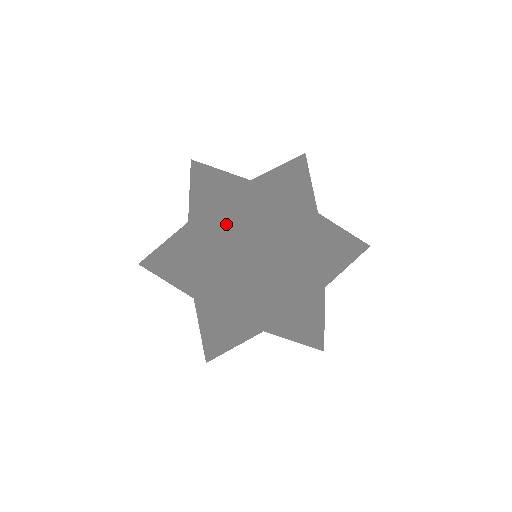
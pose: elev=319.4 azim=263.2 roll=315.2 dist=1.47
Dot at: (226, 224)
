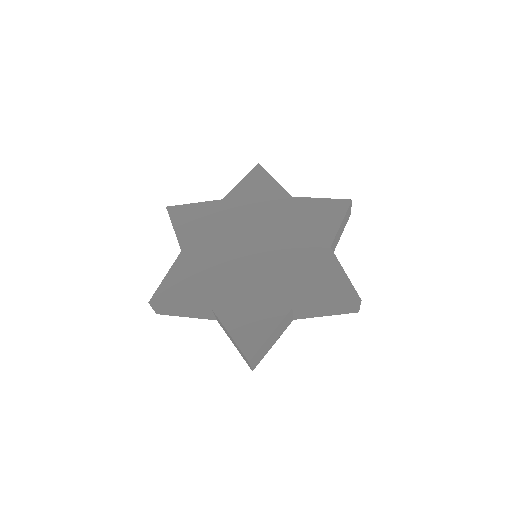
Dot at: (249, 215)
